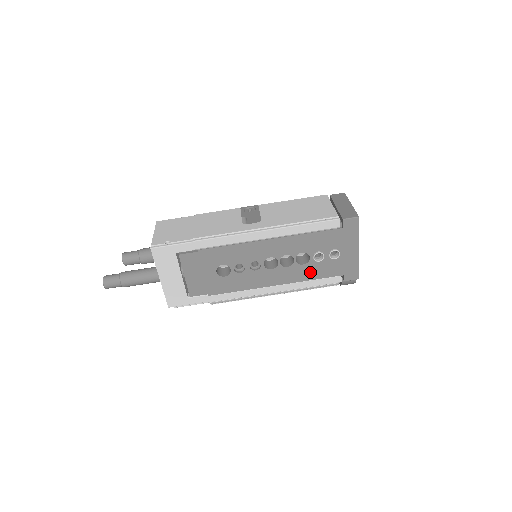
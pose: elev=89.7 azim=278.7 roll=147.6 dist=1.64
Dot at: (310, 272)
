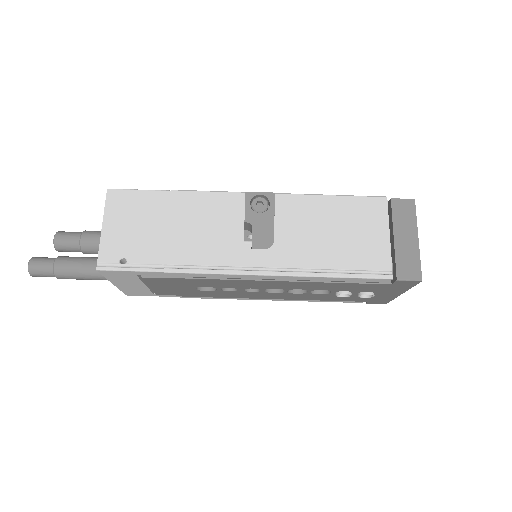
Dot at: (325, 297)
